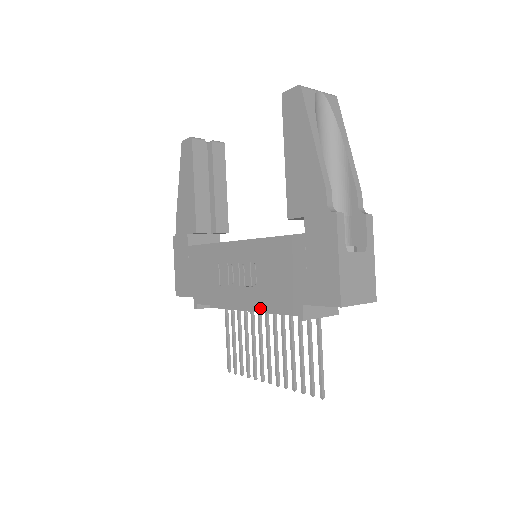
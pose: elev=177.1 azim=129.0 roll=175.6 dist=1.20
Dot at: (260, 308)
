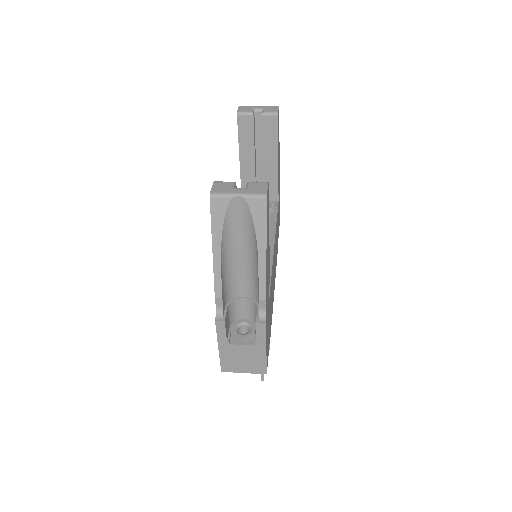
Dot at: occluded
